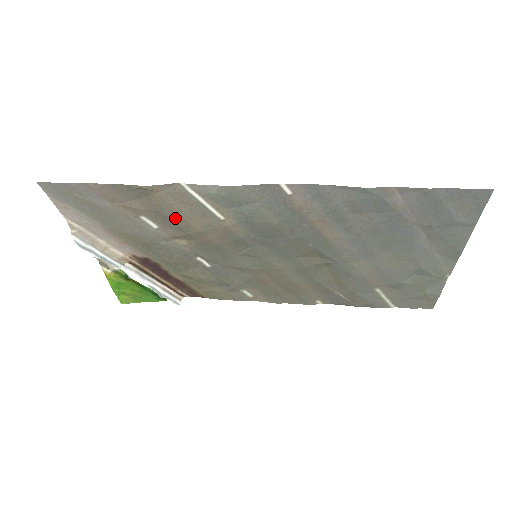
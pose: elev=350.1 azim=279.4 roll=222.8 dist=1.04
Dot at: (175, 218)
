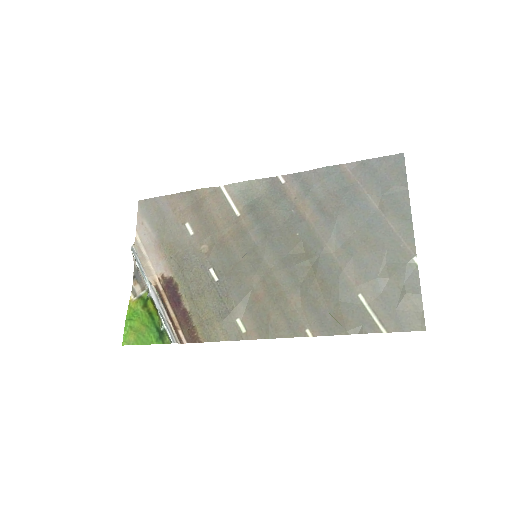
Dot at: (208, 218)
